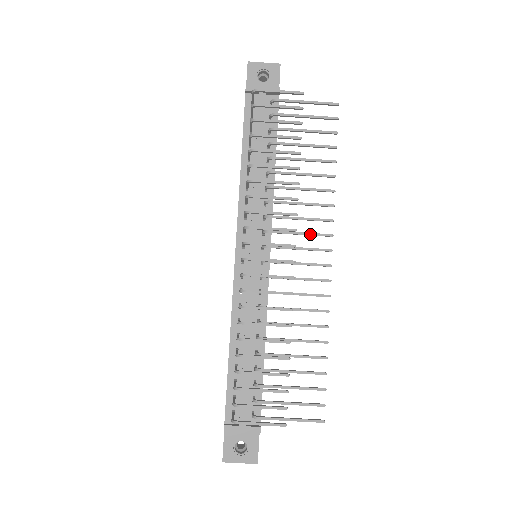
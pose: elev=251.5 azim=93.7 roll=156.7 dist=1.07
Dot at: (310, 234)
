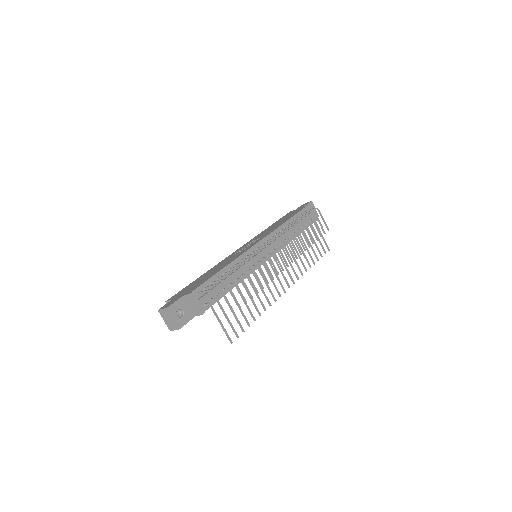
Dot at: (289, 272)
